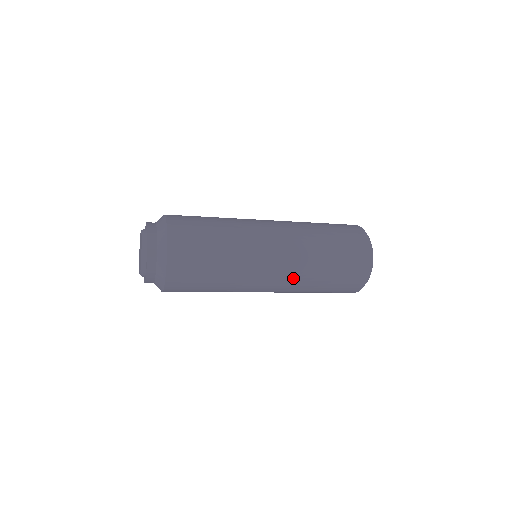
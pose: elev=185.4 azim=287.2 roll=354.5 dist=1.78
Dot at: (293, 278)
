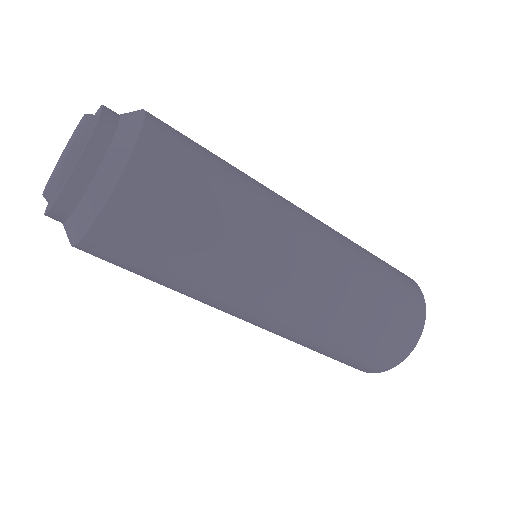
Dot at: (337, 253)
